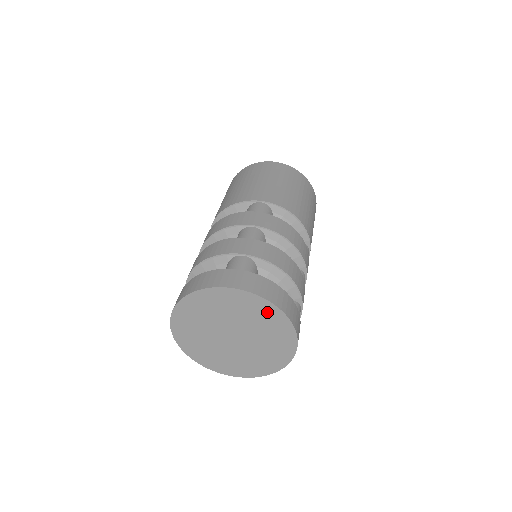
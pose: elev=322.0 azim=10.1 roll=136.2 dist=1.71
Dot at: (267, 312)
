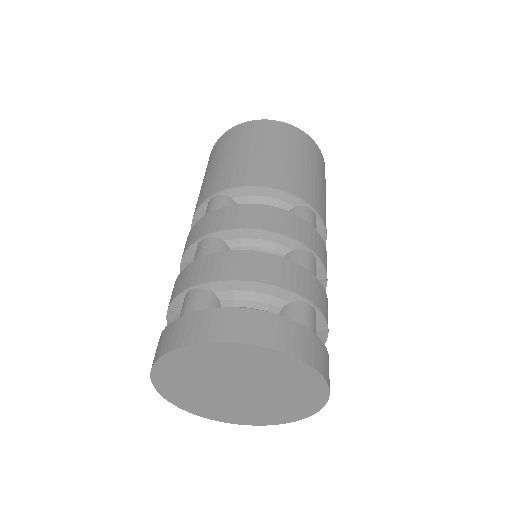
Dot at: (237, 353)
